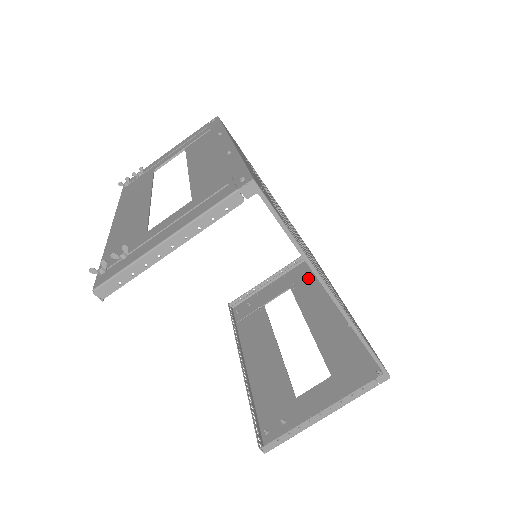
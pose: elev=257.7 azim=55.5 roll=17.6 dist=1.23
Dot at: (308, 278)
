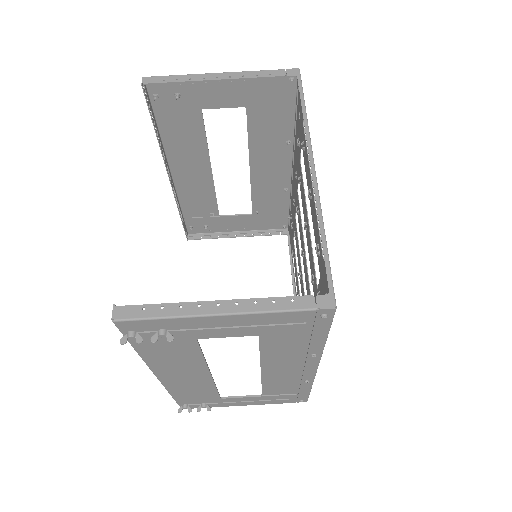
Dot at: (289, 391)
